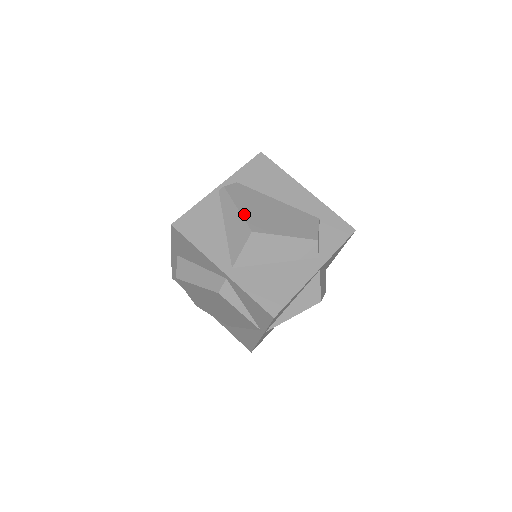
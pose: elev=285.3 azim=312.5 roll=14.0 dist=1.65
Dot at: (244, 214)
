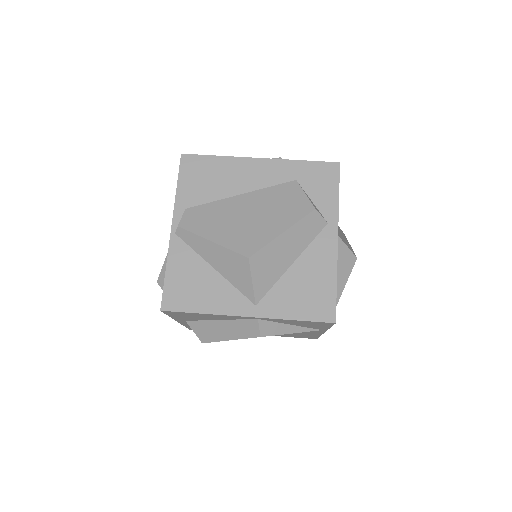
Dot at: (224, 243)
